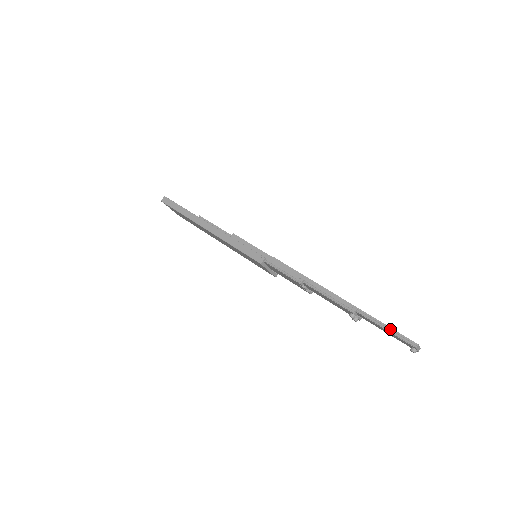
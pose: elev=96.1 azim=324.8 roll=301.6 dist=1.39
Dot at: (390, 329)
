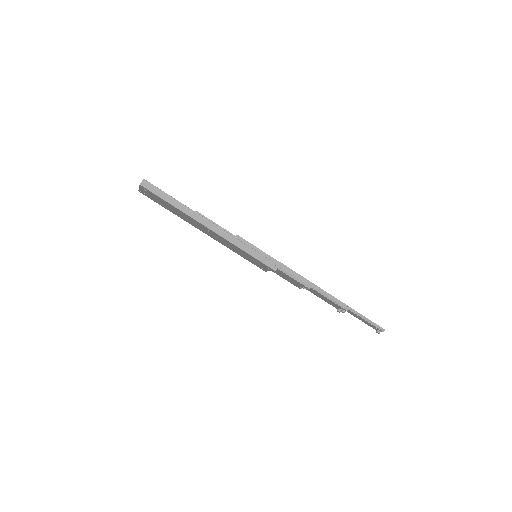
Dot at: (369, 320)
